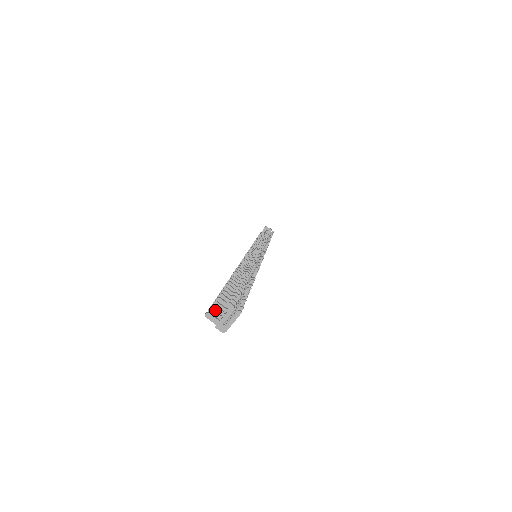
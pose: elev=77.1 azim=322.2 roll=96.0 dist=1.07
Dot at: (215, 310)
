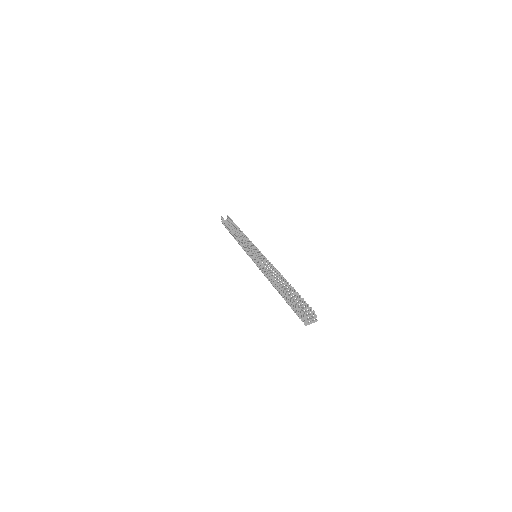
Dot at: (299, 310)
